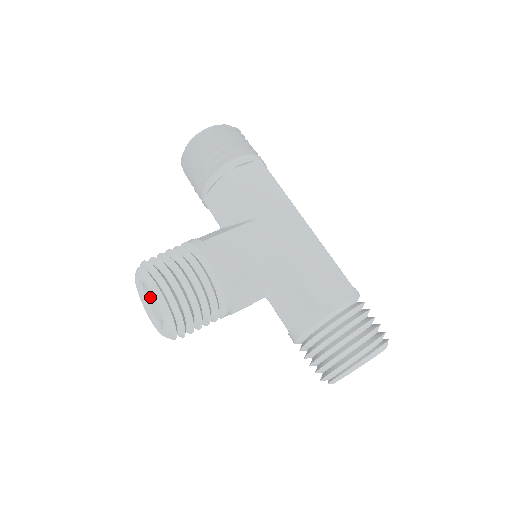
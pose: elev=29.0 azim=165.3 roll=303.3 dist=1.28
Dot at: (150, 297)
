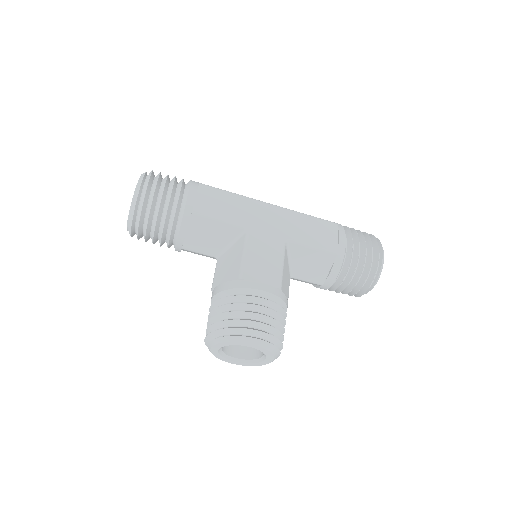
Dot at: (226, 351)
